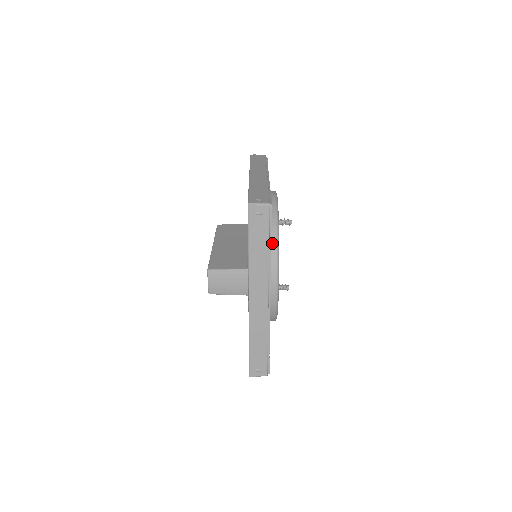
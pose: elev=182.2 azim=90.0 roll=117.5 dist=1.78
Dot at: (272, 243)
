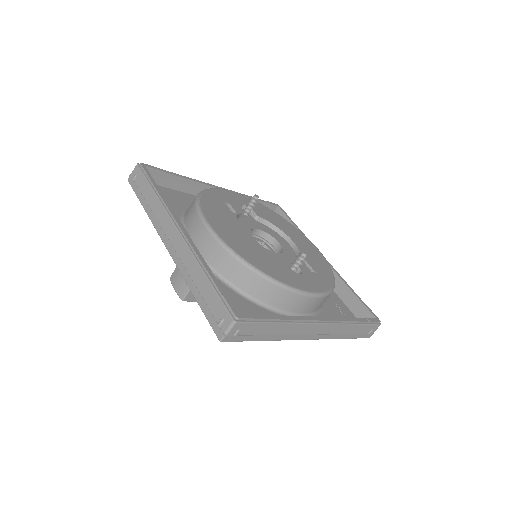
Dot at: (193, 202)
